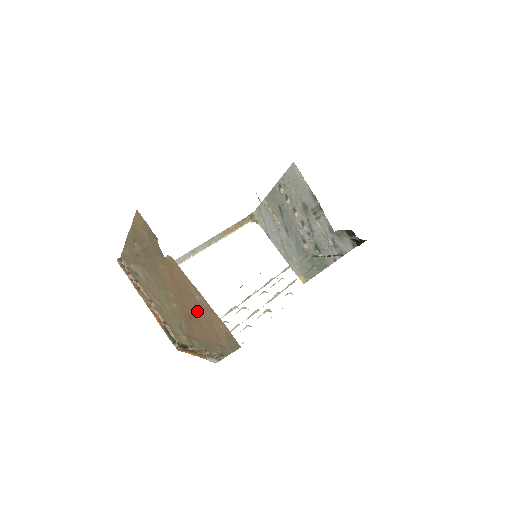
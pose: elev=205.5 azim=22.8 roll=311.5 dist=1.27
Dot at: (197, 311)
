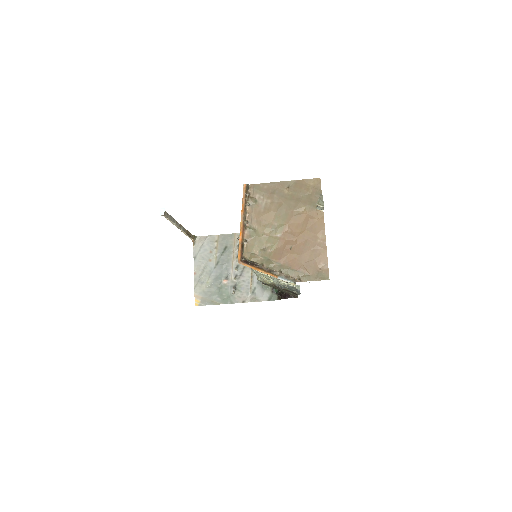
Dot at: (307, 247)
